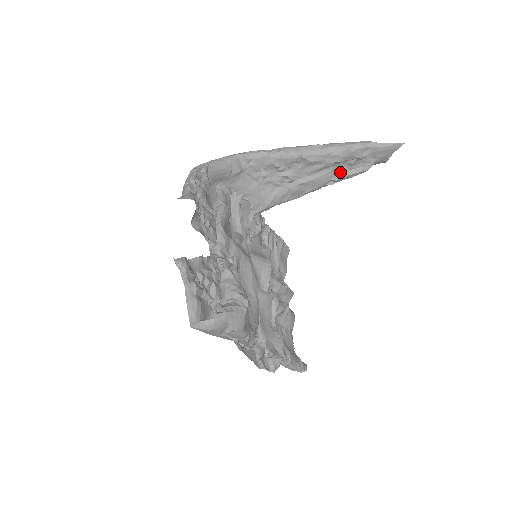
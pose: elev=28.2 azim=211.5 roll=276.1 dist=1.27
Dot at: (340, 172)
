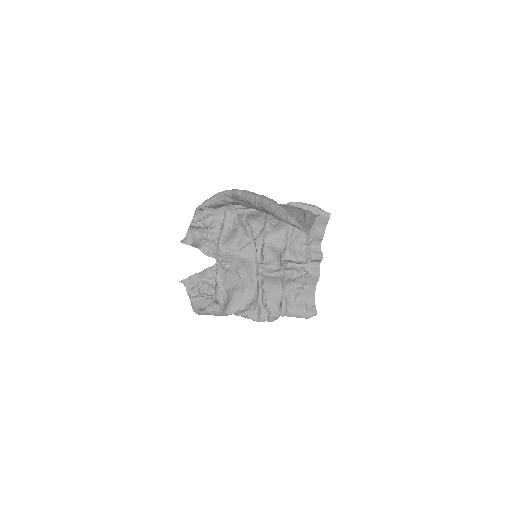
Dot at: occluded
